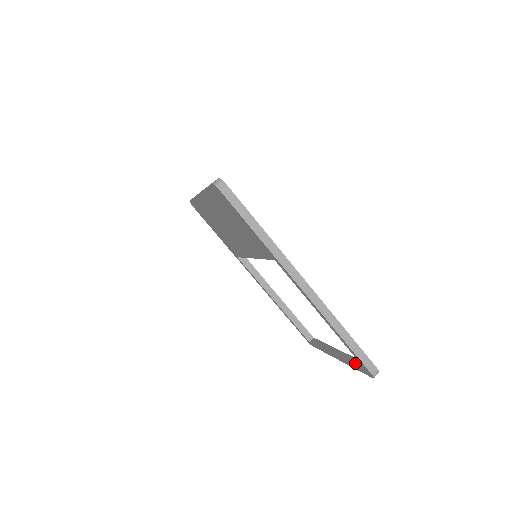
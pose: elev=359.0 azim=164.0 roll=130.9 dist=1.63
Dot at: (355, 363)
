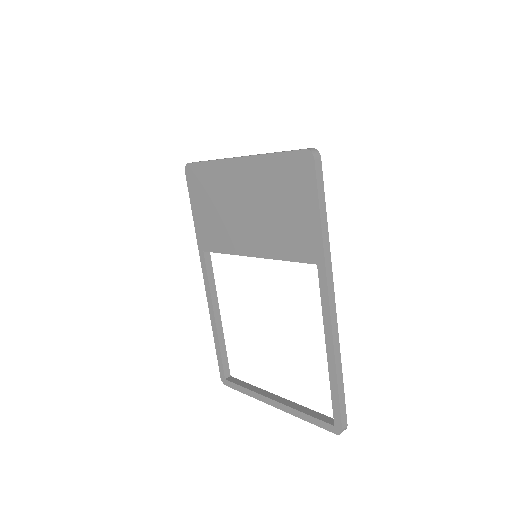
Dot at: (311, 413)
